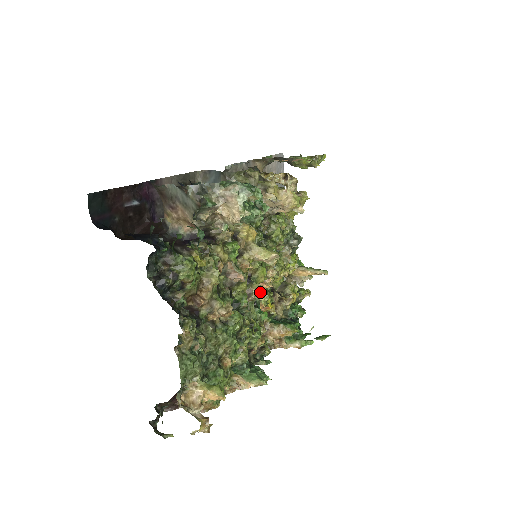
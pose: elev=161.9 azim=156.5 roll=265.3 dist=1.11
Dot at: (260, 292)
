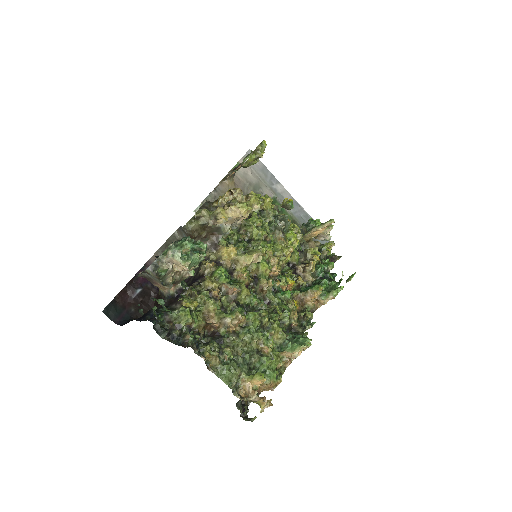
Dot at: (270, 282)
